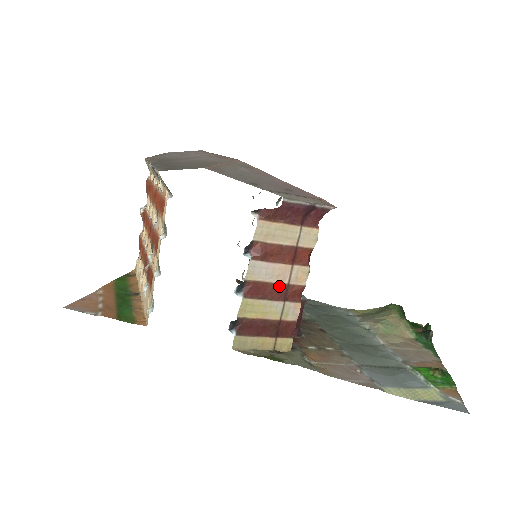
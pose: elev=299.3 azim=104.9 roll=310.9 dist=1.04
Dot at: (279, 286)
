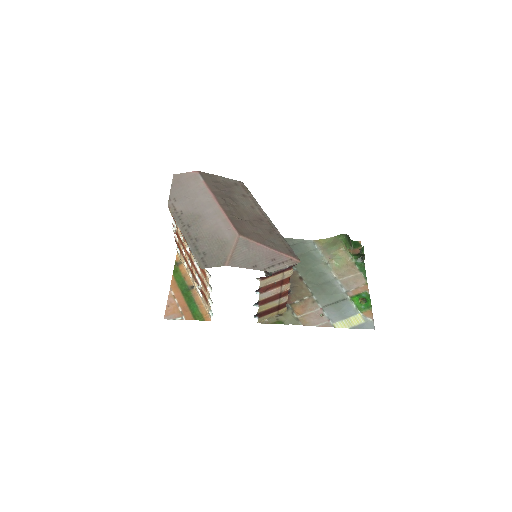
Dot at: (276, 295)
